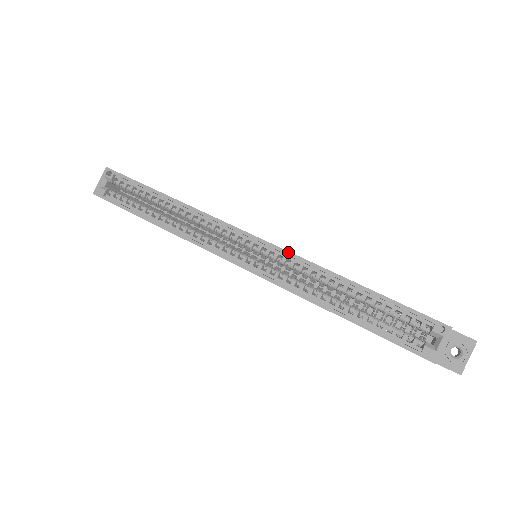
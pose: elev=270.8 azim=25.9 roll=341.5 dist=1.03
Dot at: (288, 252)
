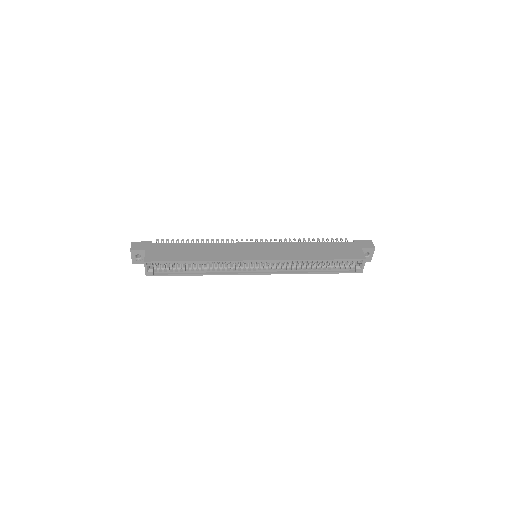
Dot at: (280, 260)
